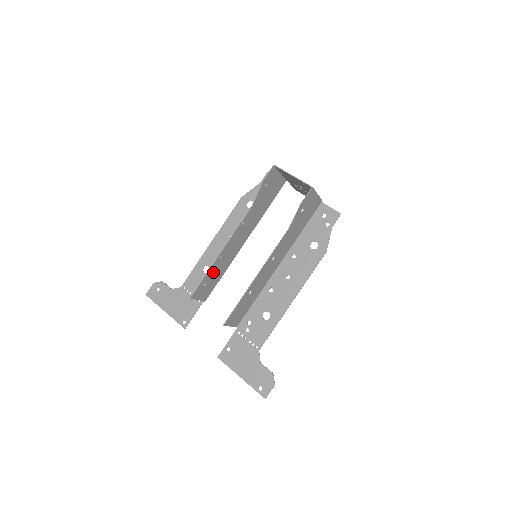
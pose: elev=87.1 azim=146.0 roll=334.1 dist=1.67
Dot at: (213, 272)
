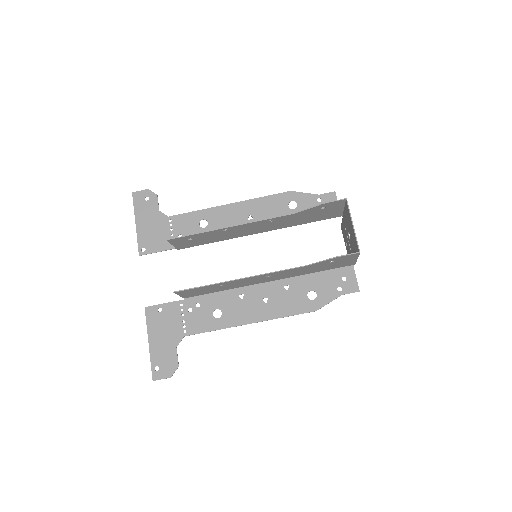
Dot at: (207, 235)
